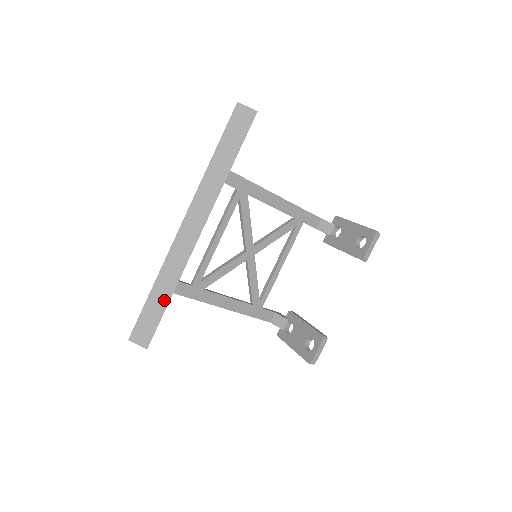
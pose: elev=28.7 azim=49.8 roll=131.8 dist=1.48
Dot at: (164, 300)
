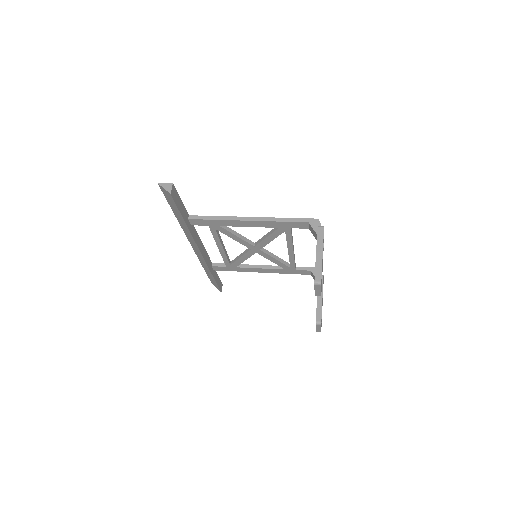
Dot at: (211, 276)
